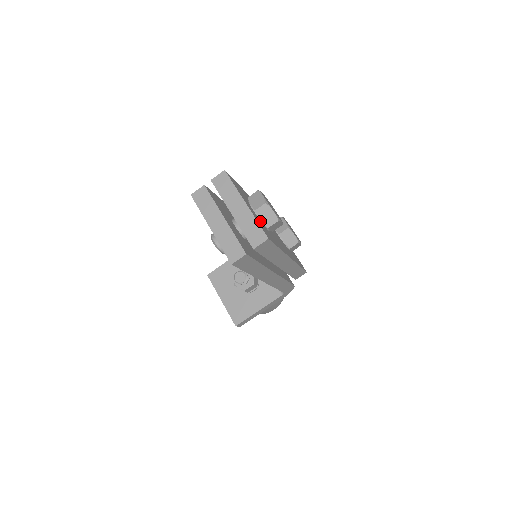
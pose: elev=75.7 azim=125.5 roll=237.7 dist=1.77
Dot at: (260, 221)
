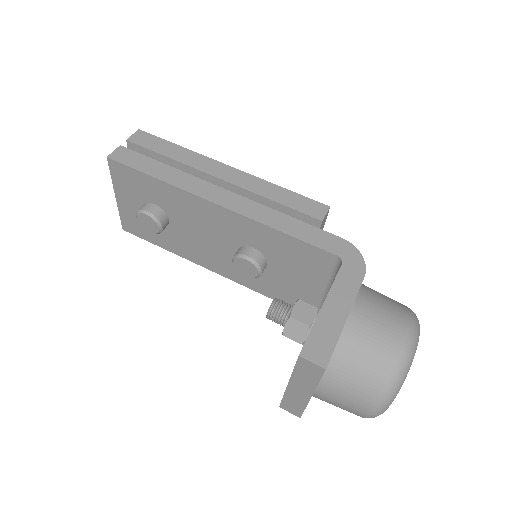
Dot at: occluded
